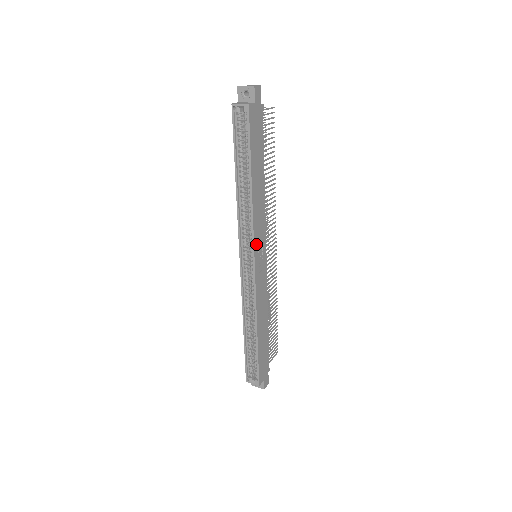
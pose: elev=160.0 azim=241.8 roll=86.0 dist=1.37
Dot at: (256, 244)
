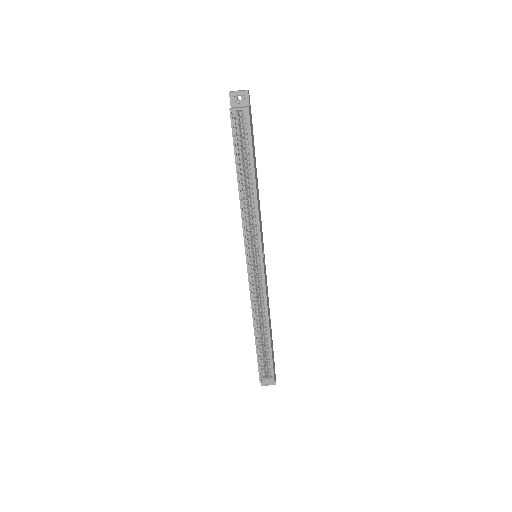
Dot at: (261, 243)
